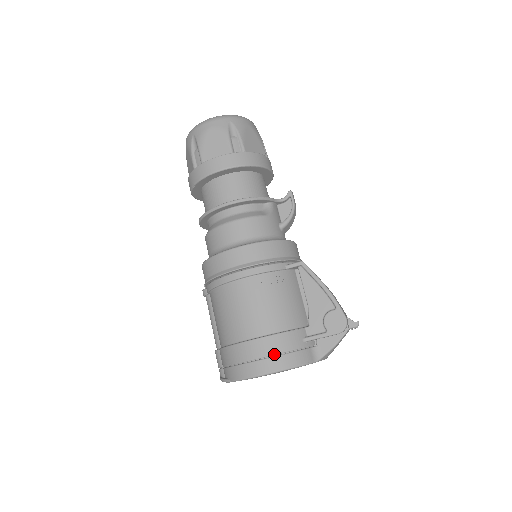
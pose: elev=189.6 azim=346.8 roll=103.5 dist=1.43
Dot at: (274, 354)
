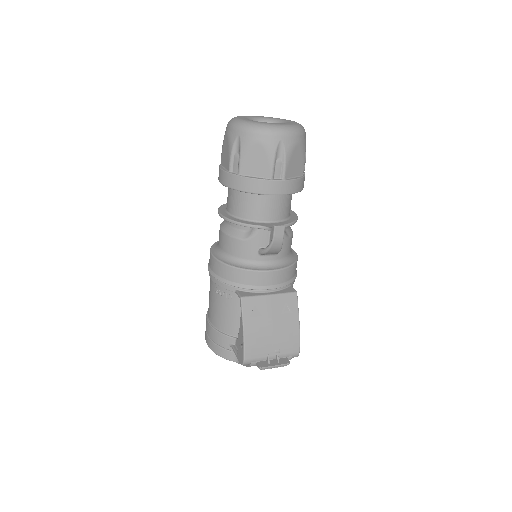
Dot at: (210, 338)
